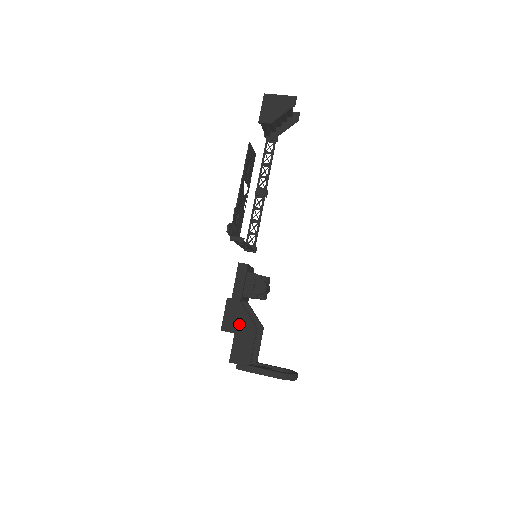
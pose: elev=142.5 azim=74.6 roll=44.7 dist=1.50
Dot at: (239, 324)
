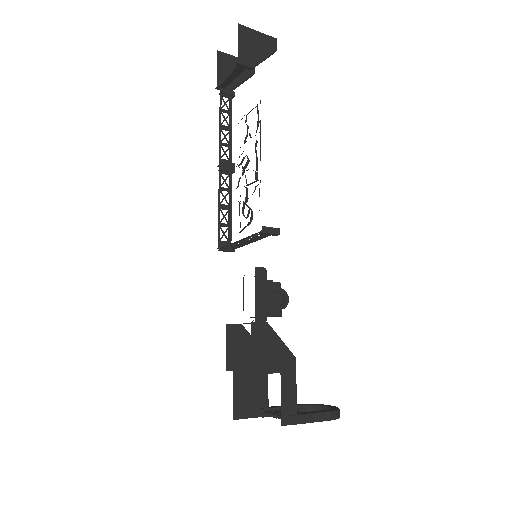
Dot at: (274, 358)
